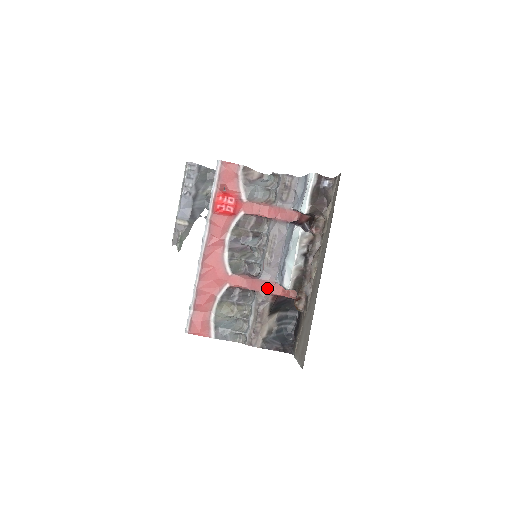
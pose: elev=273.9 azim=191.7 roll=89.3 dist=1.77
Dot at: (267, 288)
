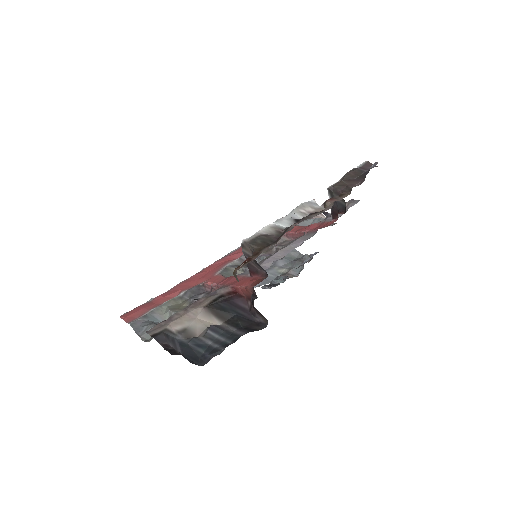
Dot at: (235, 282)
